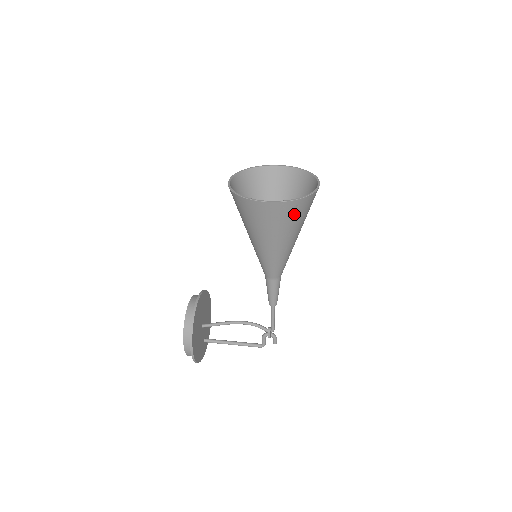
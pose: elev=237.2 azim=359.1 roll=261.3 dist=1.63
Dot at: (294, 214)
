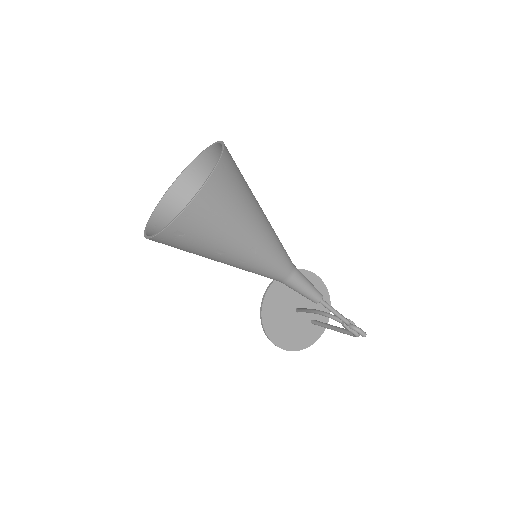
Dot at: (188, 238)
